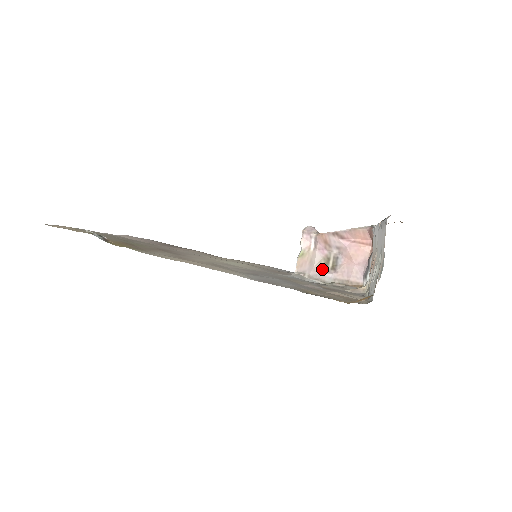
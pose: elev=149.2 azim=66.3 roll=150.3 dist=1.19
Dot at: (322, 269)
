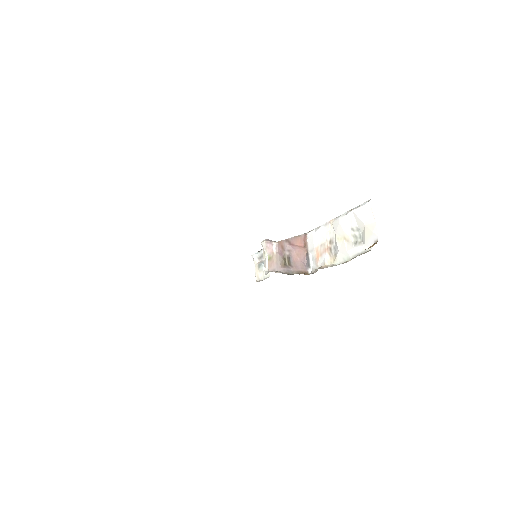
Dot at: (284, 266)
